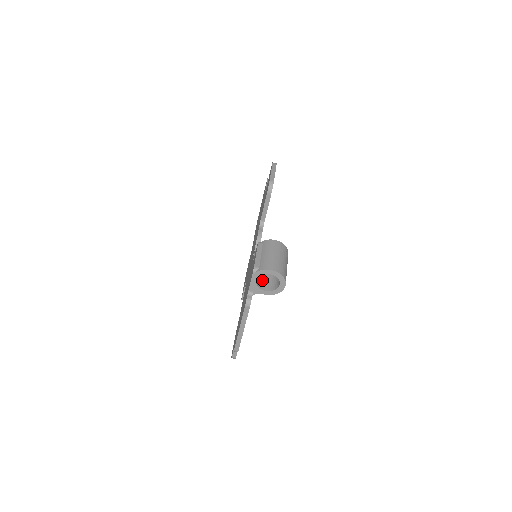
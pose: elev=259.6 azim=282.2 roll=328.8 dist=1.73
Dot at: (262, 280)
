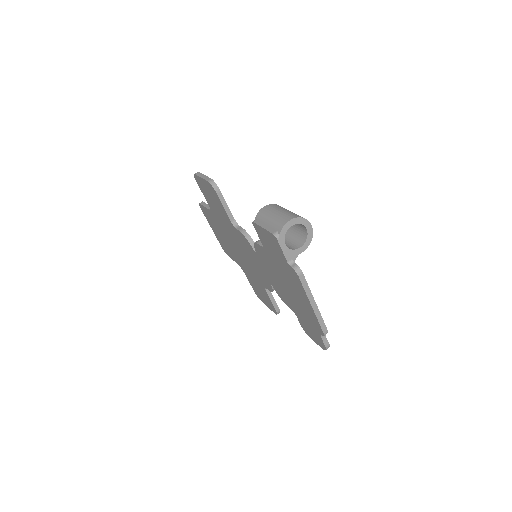
Dot at: (288, 245)
